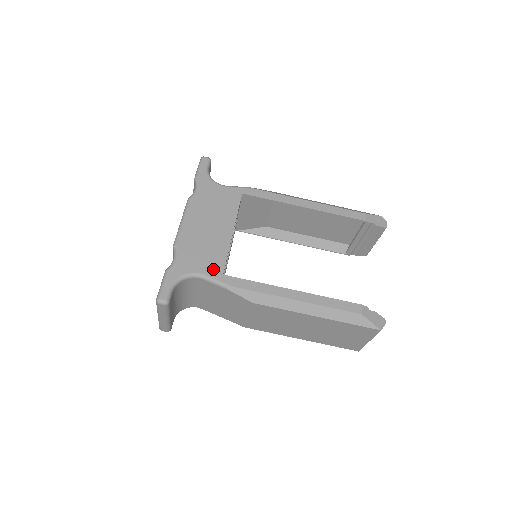
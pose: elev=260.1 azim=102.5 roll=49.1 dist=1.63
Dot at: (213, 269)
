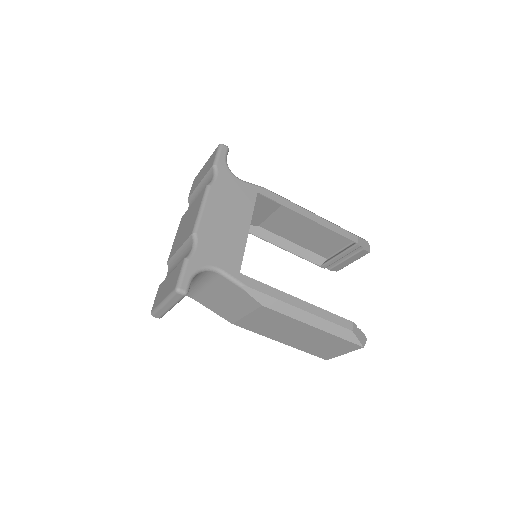
Dot at: (231, 265)
